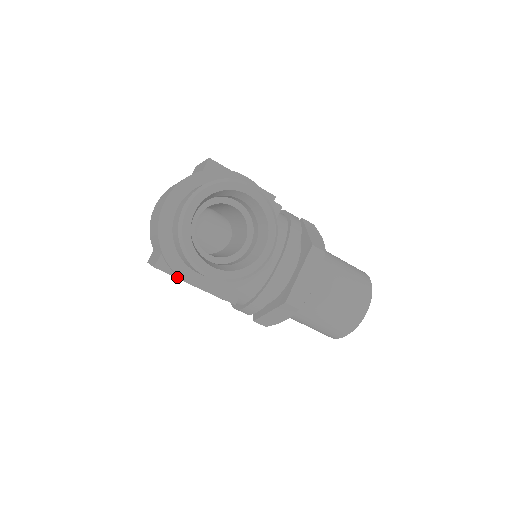
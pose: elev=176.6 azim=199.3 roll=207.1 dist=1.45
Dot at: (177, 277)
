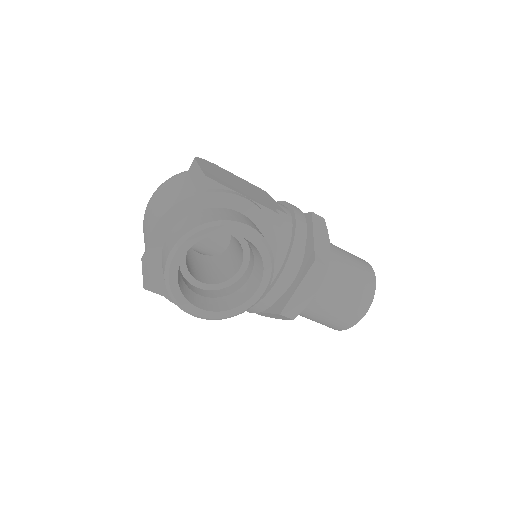
Dot at: occluded
